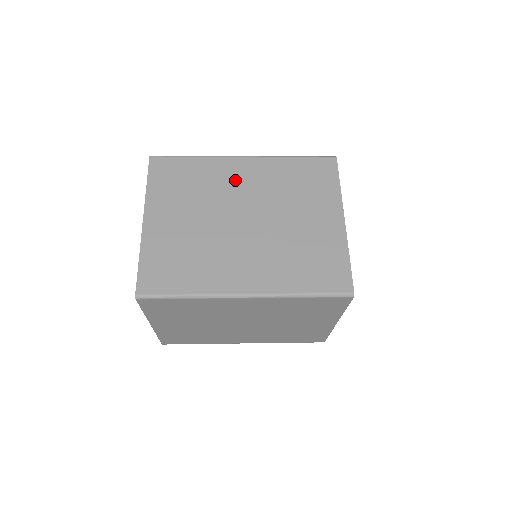
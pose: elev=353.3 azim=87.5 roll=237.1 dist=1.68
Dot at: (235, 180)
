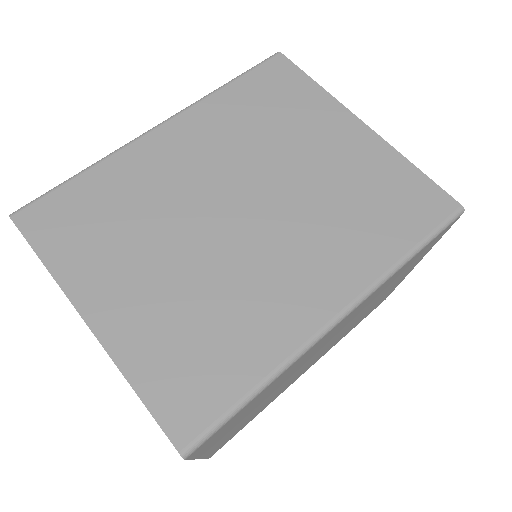
Dot at: (176, 165)
